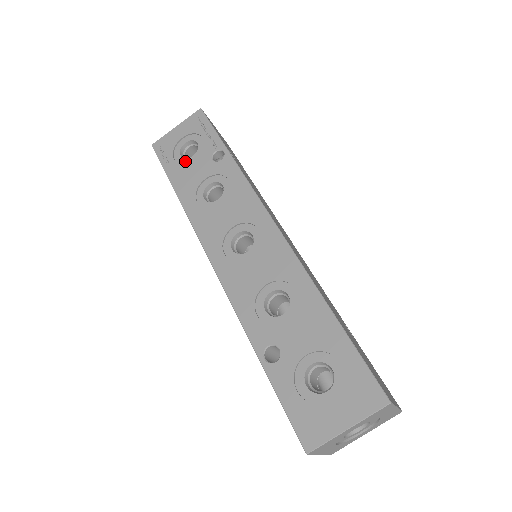
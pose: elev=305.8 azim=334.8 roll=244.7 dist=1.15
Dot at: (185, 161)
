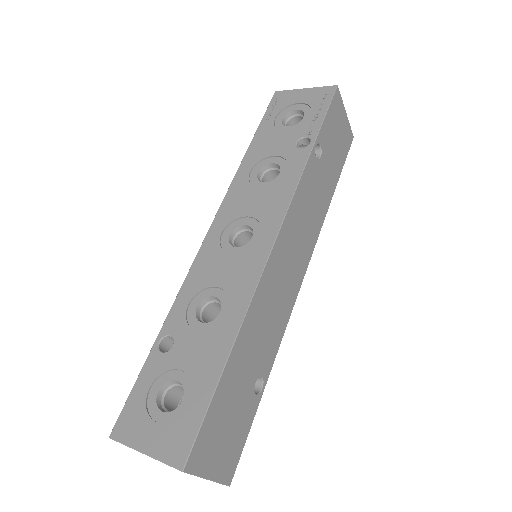
Dot at: (280, 126)
